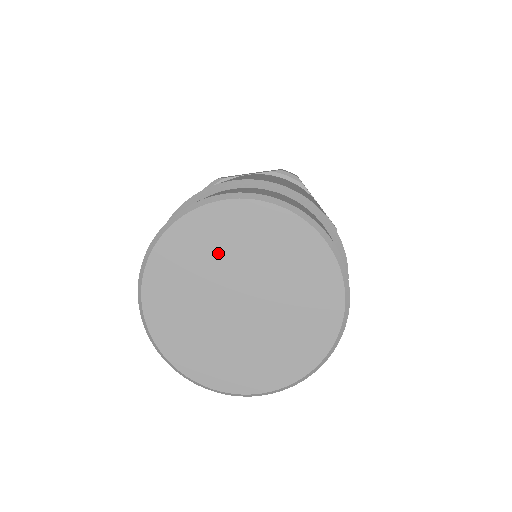
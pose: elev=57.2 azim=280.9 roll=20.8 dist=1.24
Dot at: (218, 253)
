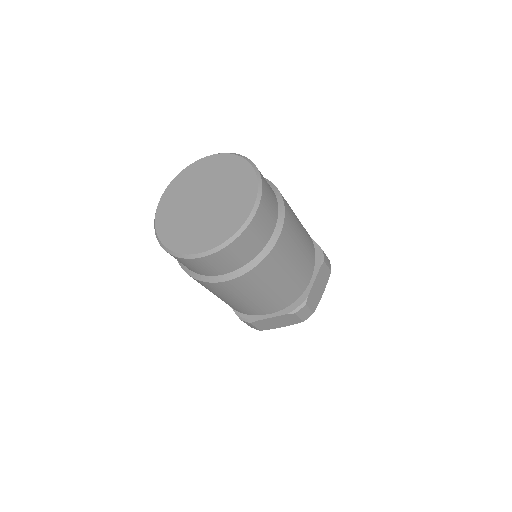
Dot at: (179, 205)
